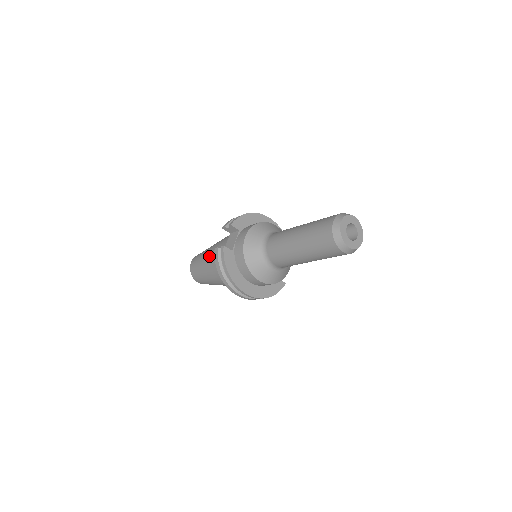
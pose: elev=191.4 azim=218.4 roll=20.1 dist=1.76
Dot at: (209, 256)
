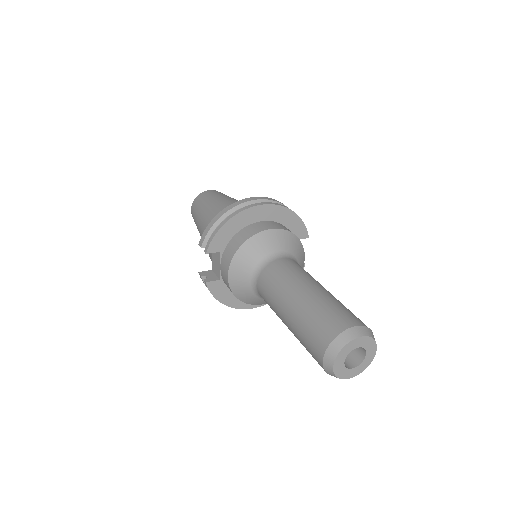
Dot at: occluded
